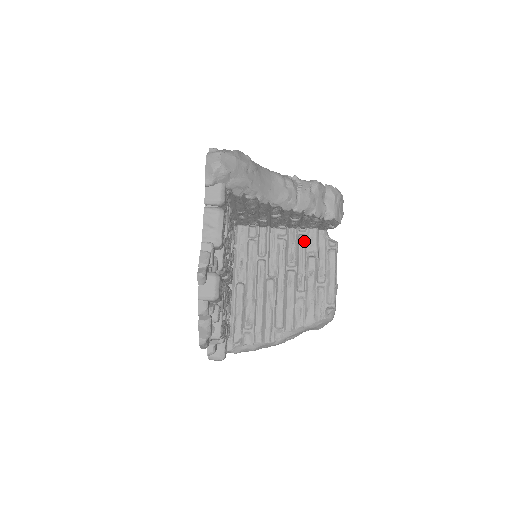
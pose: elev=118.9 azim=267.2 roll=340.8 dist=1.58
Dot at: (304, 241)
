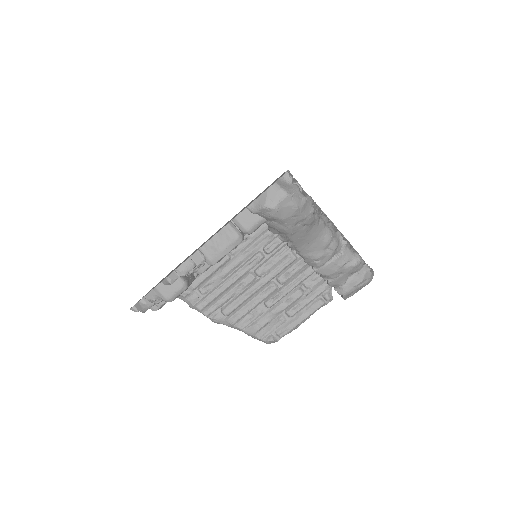
Dot at: (309, 274)
